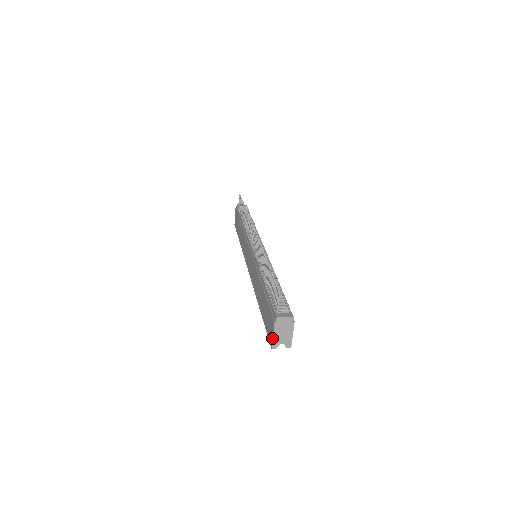
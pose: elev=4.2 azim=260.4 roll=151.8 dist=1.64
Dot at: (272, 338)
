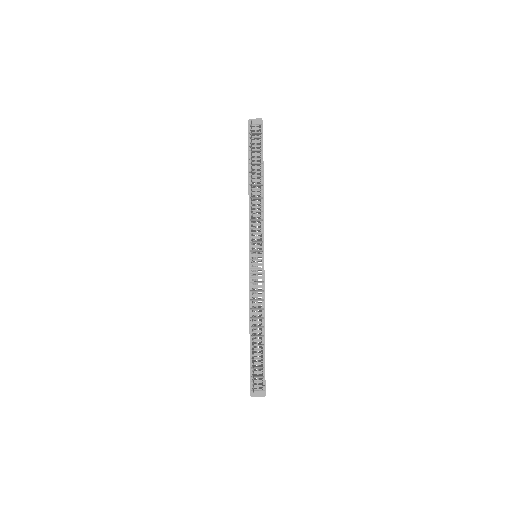
Dot at: occluded
